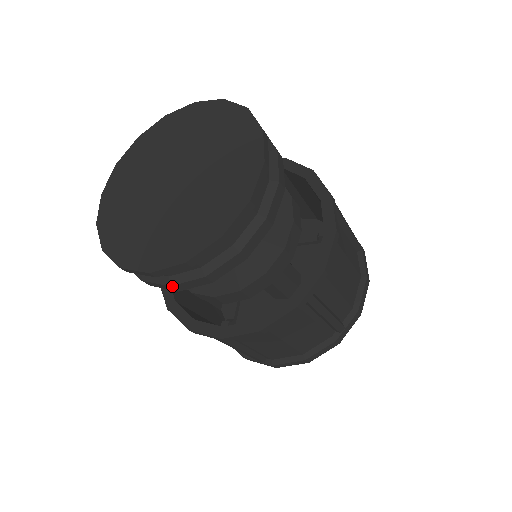
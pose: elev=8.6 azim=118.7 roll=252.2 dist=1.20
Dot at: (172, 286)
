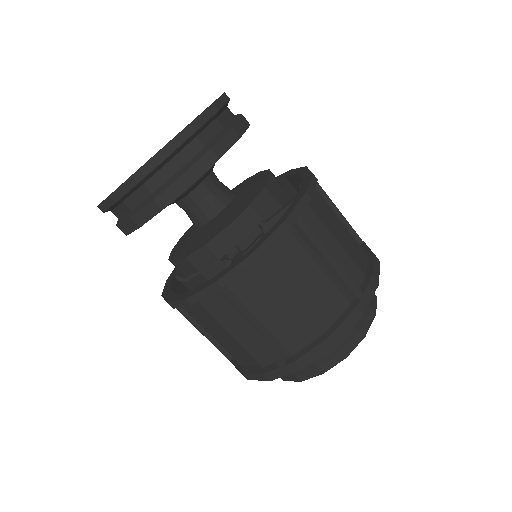
Dot at: (155, 200)
